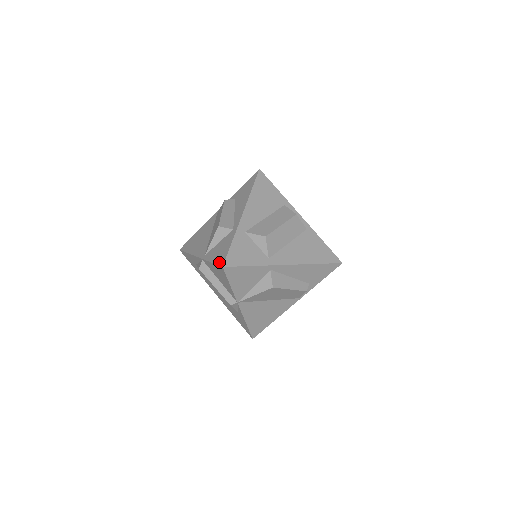
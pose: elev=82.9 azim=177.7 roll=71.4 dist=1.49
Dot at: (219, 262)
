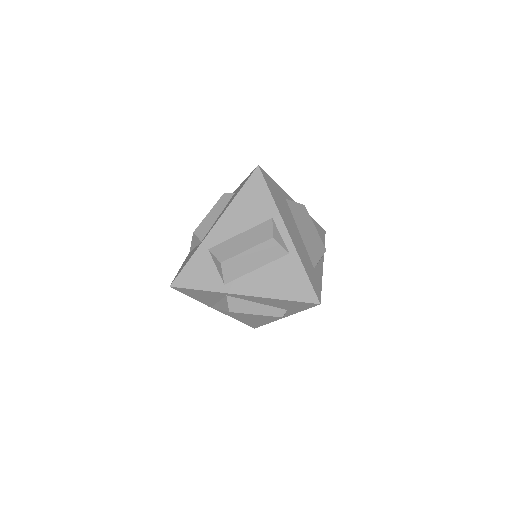
Dot at: (175, 277)
